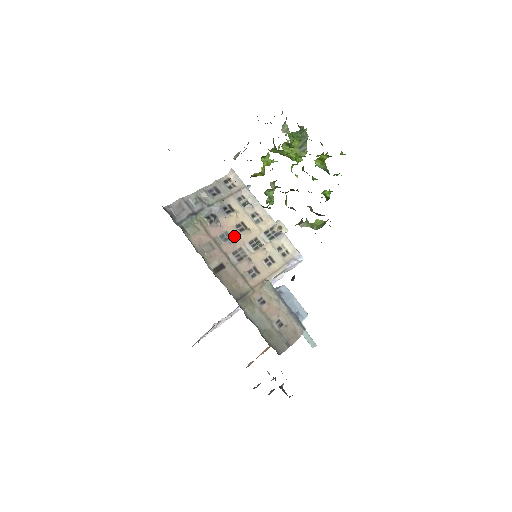
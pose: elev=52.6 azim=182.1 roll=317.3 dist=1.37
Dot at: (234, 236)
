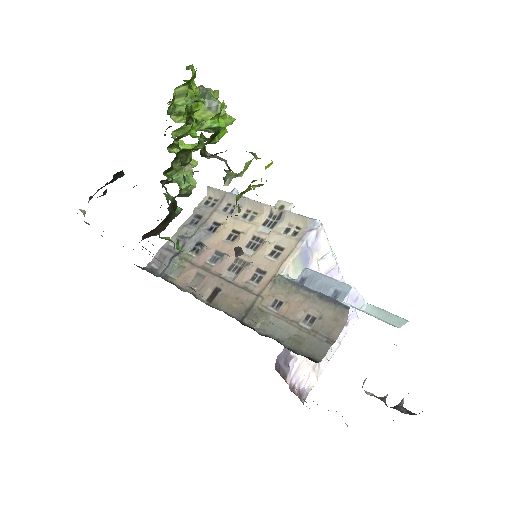
Dot at: (226, 250)
